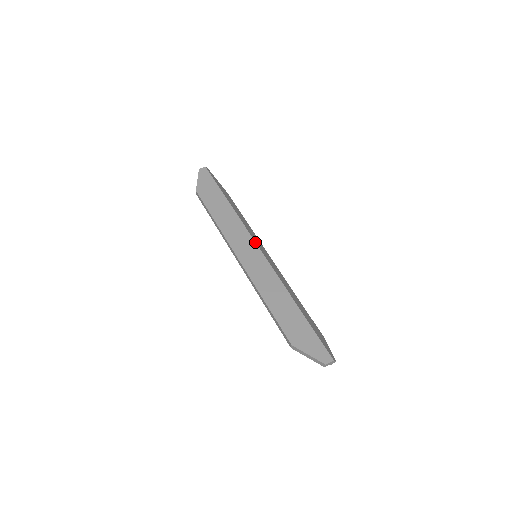
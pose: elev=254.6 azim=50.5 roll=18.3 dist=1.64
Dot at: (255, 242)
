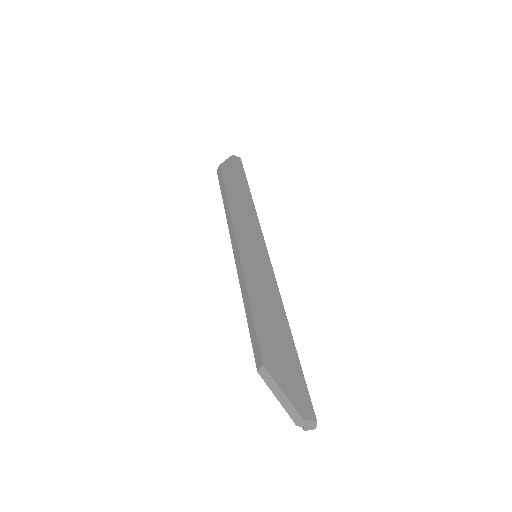
Dot at: (264, 240)
